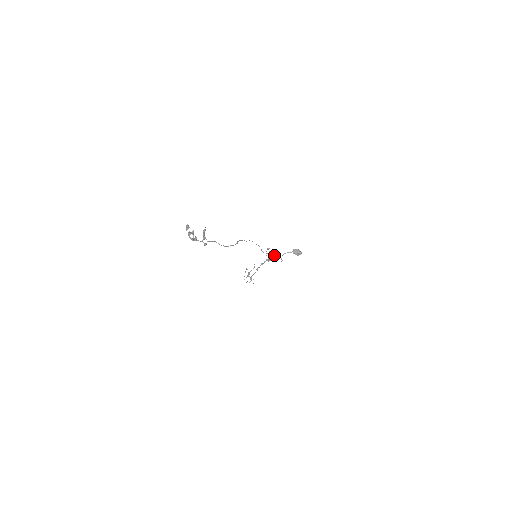
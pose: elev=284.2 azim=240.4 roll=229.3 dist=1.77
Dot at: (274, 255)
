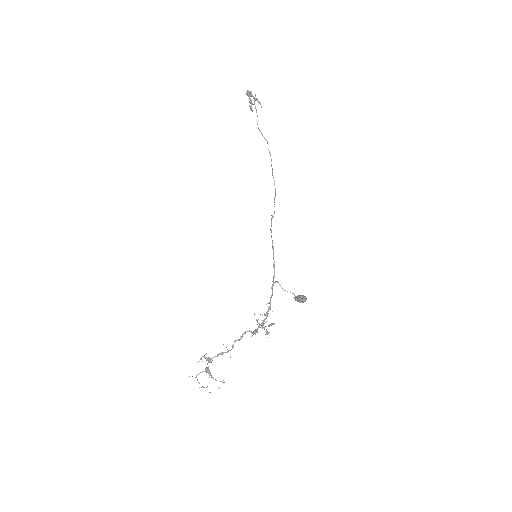
Dot at: occluded
